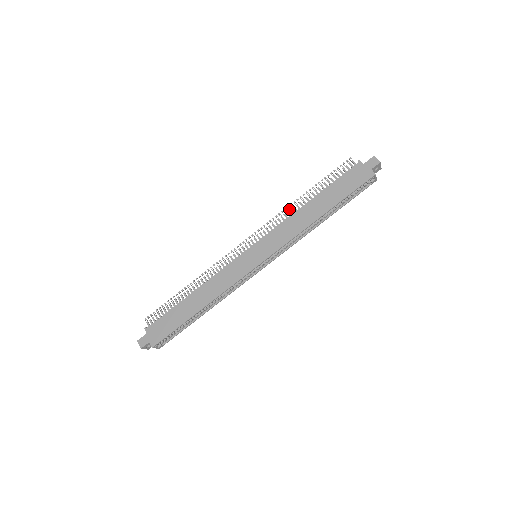
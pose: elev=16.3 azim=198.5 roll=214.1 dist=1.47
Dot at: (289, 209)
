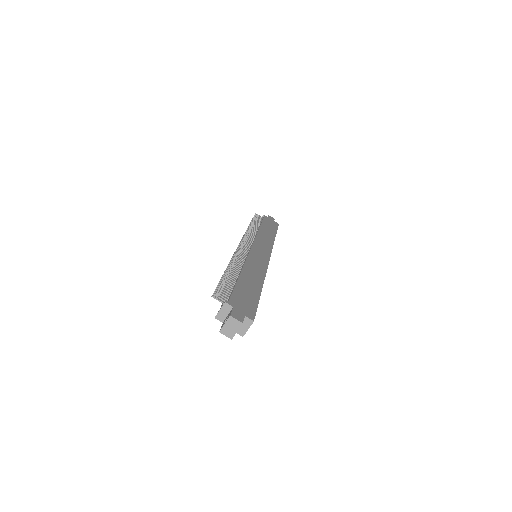
Dot at: (250, 230)
